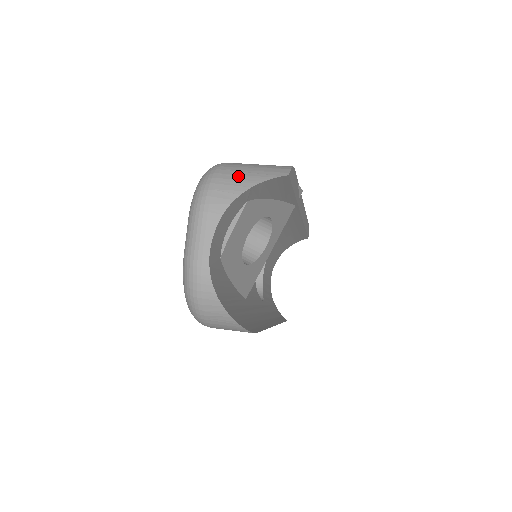
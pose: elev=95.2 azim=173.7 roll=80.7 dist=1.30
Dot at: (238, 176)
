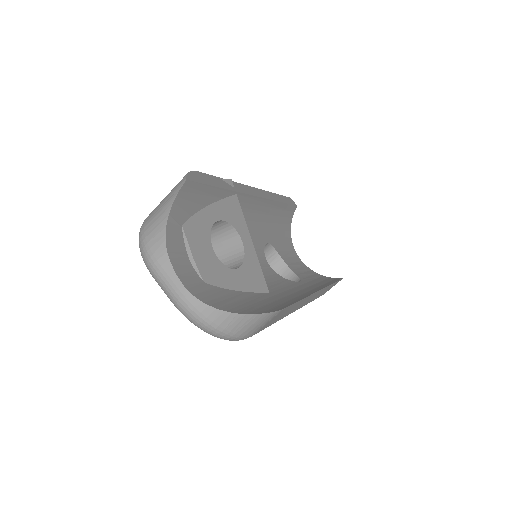
Dot at: (156, 216)
